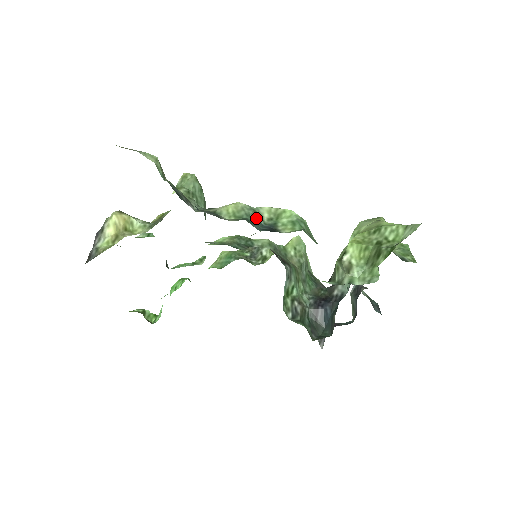
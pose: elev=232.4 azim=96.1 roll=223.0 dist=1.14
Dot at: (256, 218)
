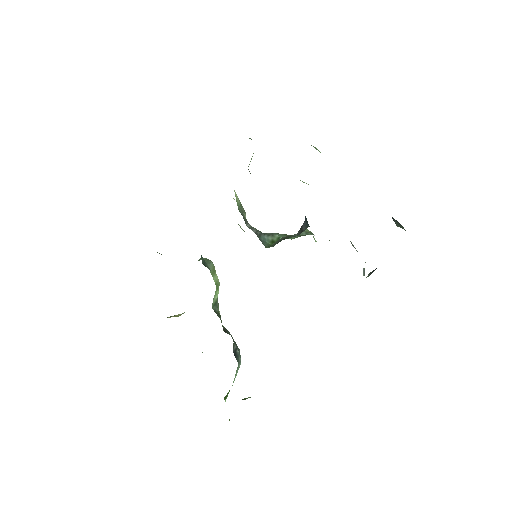
Dot at: occluded
